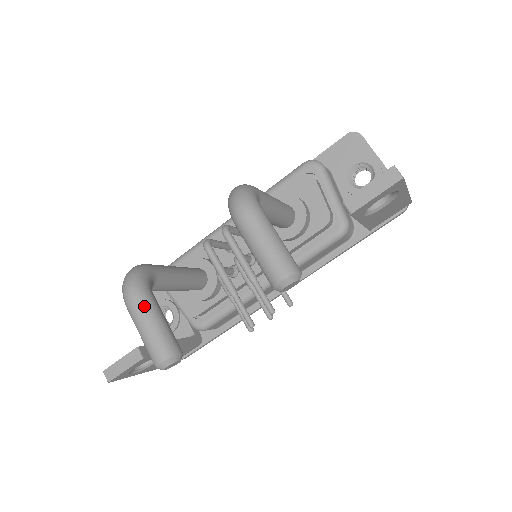
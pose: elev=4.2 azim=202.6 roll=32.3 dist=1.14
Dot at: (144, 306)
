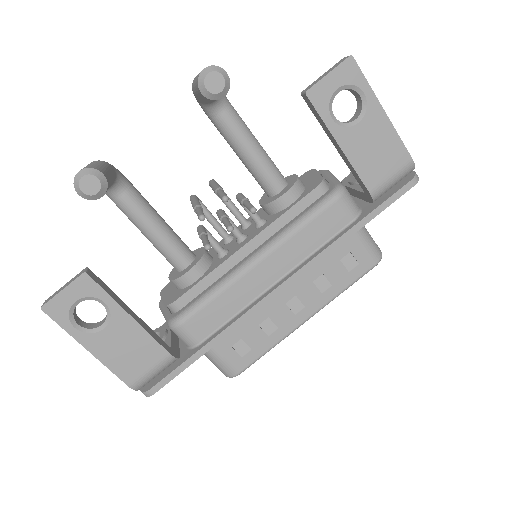
Dot at: (97, 161)
